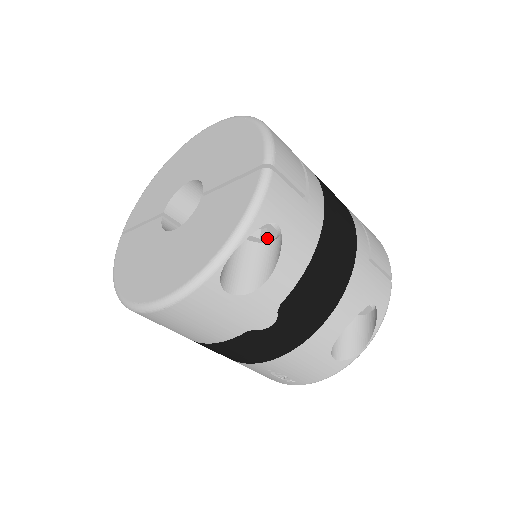
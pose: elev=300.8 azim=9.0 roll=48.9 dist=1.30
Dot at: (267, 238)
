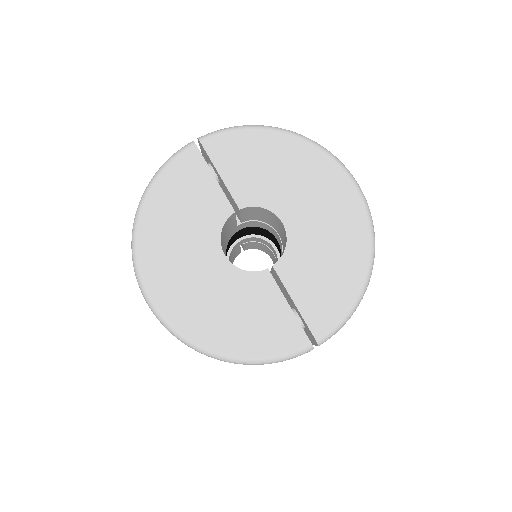
Dot at: occluded
